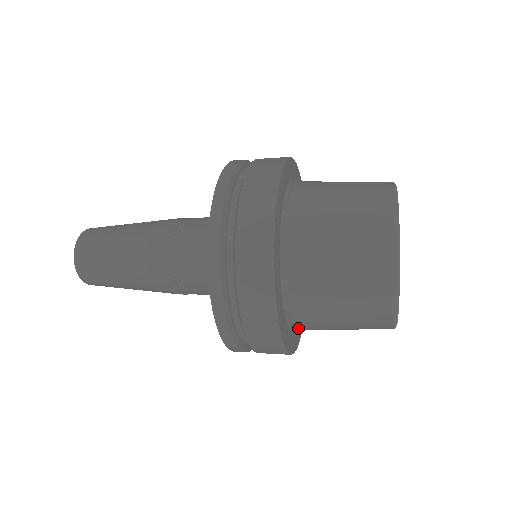
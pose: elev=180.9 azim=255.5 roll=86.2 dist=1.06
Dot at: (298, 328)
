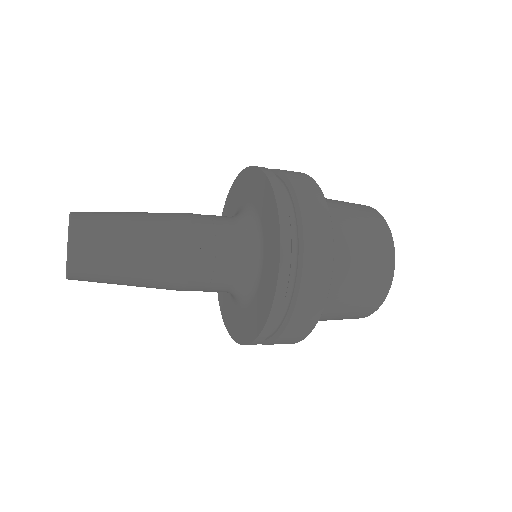
Dot at: occluded
